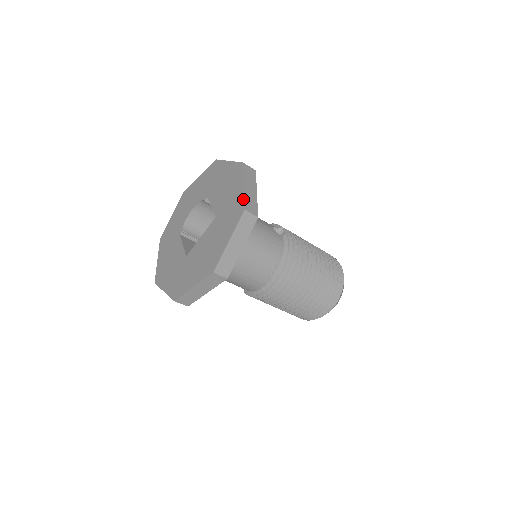
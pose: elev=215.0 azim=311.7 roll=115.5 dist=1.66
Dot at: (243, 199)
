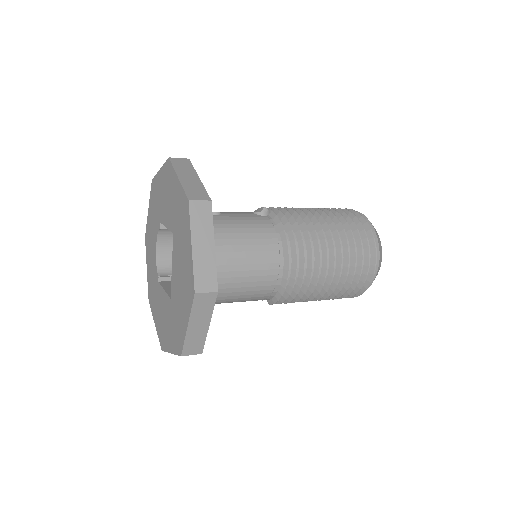
Dot at: (183, 191)
